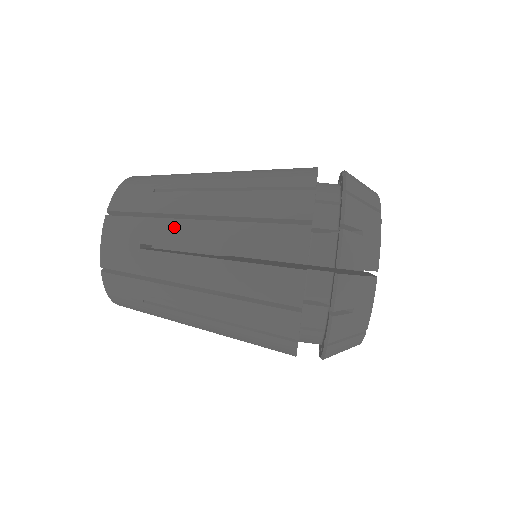
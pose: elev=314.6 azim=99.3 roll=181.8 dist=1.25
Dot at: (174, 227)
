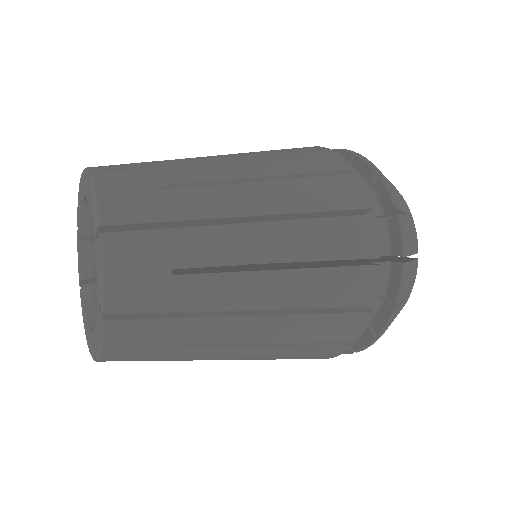
Dot at: occluded
